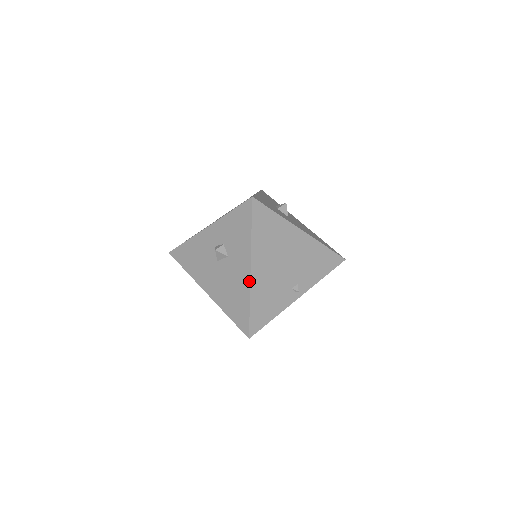
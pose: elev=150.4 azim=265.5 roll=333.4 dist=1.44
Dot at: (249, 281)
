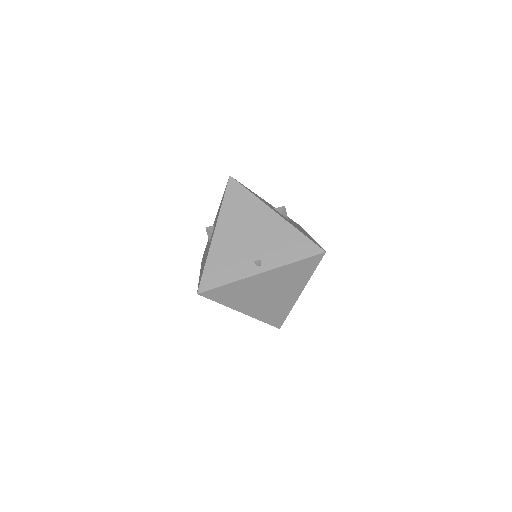
Dot at: (211, 242)
